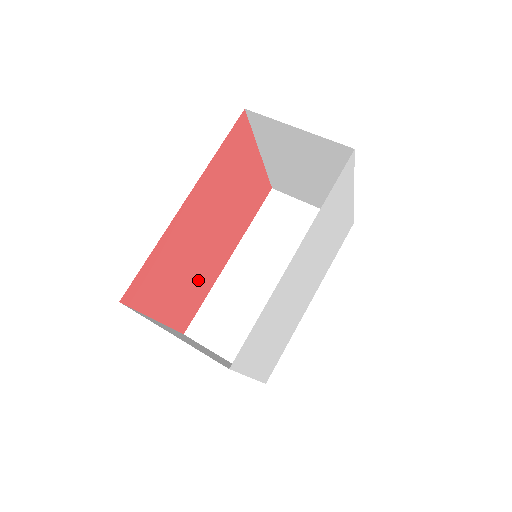
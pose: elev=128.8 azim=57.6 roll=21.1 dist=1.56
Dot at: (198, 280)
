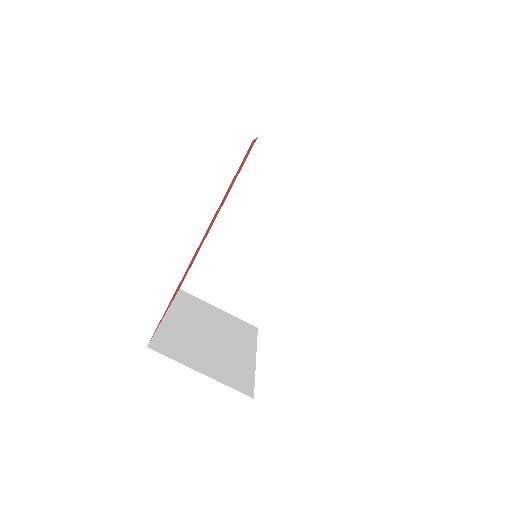
Dot at: occluded
